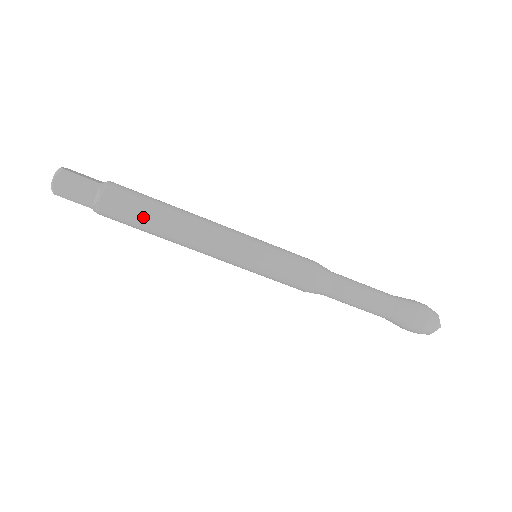
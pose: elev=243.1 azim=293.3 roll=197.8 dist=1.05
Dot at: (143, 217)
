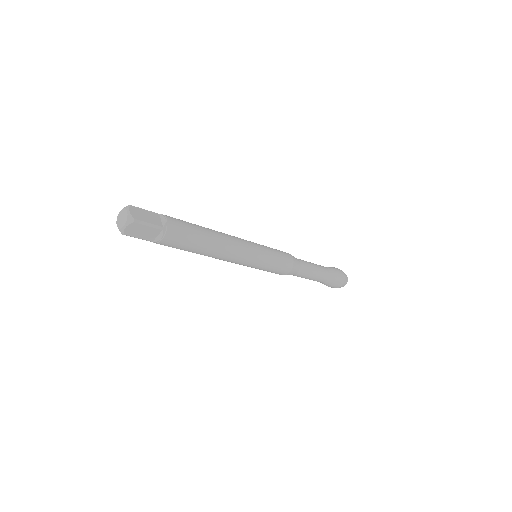
Dot at: (191, 249)
